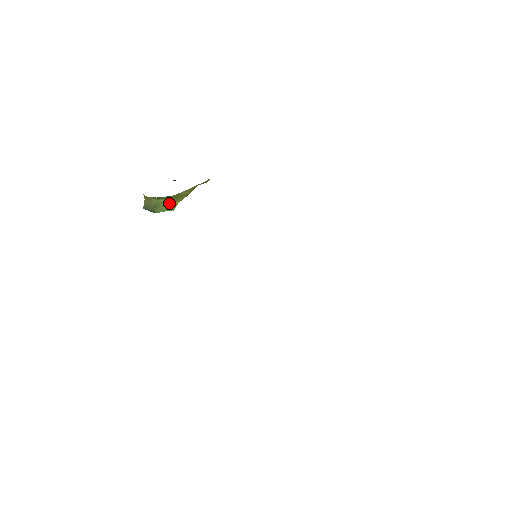
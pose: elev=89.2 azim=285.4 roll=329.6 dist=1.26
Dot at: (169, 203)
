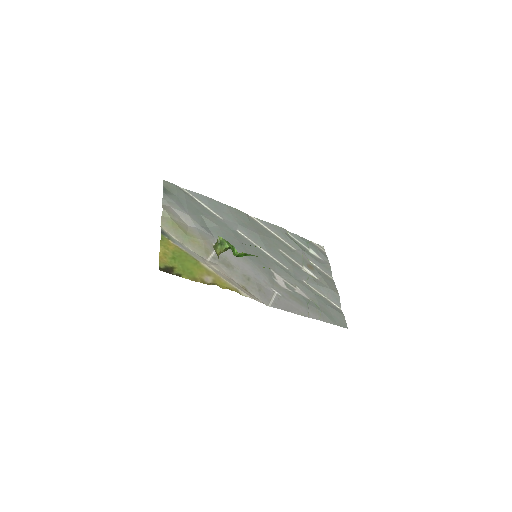
Dot at: occluded
